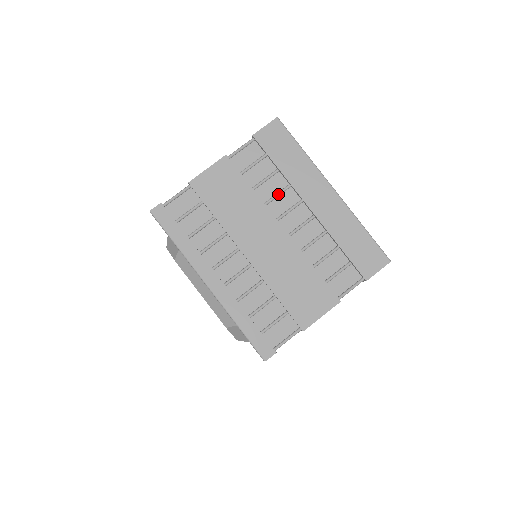
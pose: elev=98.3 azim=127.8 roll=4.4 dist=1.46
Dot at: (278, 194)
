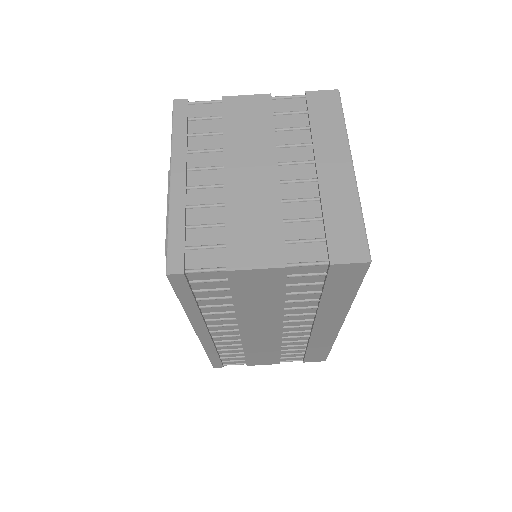
Dot at: (295, 144)
